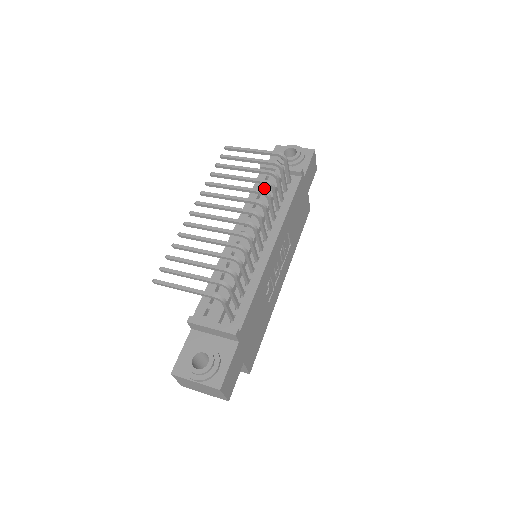
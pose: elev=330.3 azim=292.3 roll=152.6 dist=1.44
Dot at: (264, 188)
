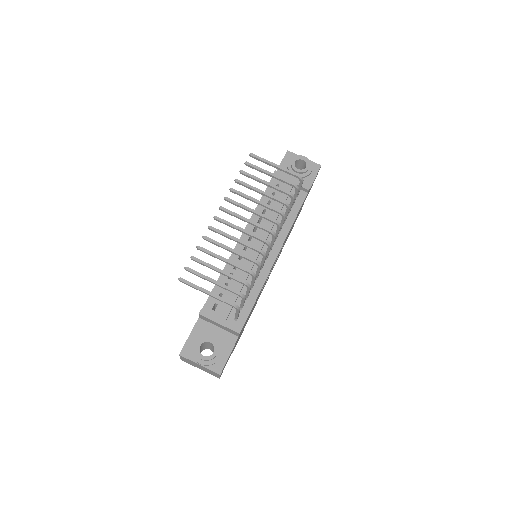
Dot at: occluded
